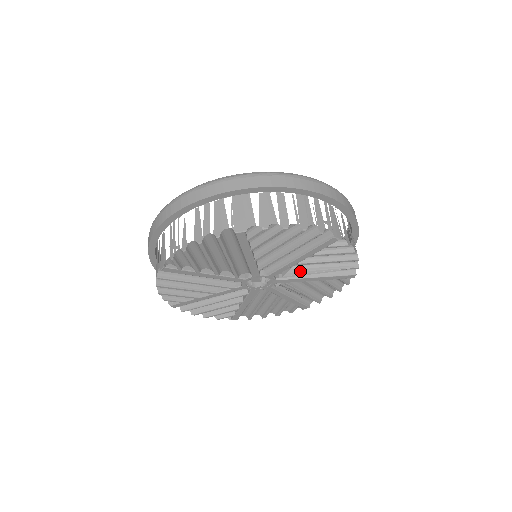
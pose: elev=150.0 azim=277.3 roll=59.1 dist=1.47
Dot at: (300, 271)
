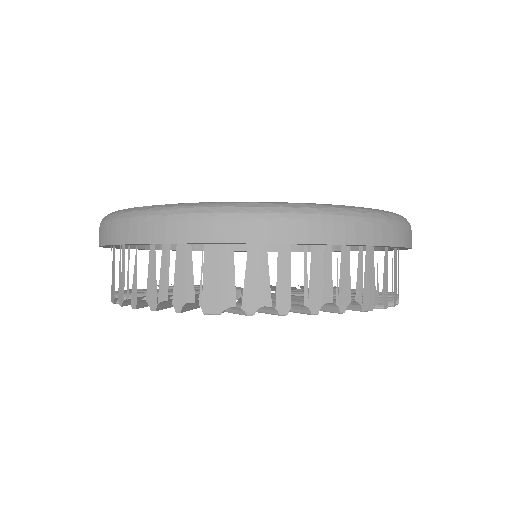
Dot at: occluded
